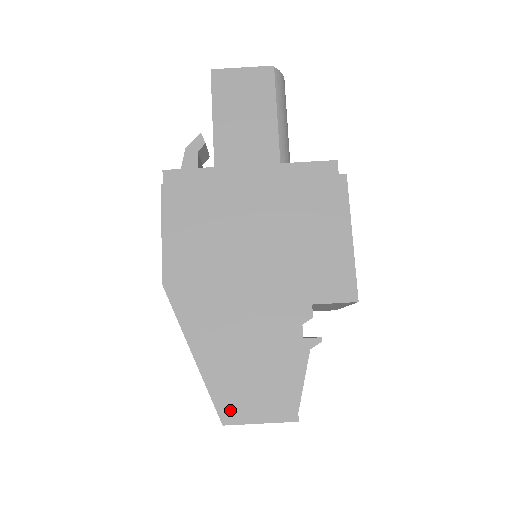
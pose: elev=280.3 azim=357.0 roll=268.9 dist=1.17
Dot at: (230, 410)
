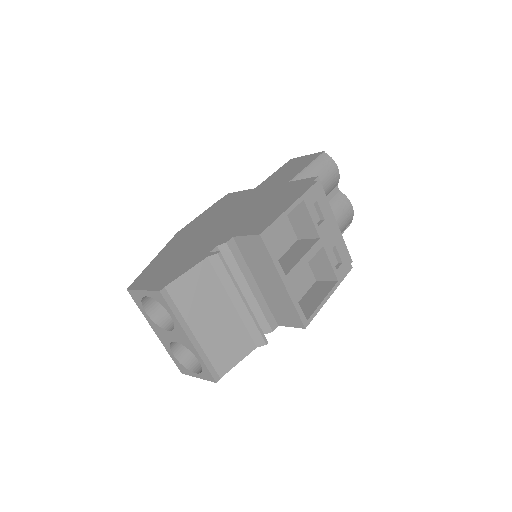
Dot at: (138, 283)
